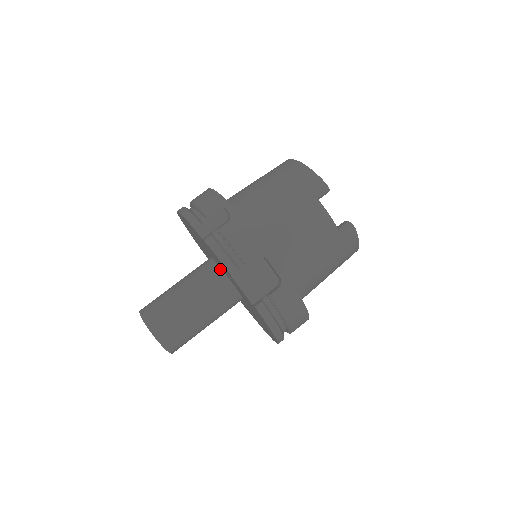
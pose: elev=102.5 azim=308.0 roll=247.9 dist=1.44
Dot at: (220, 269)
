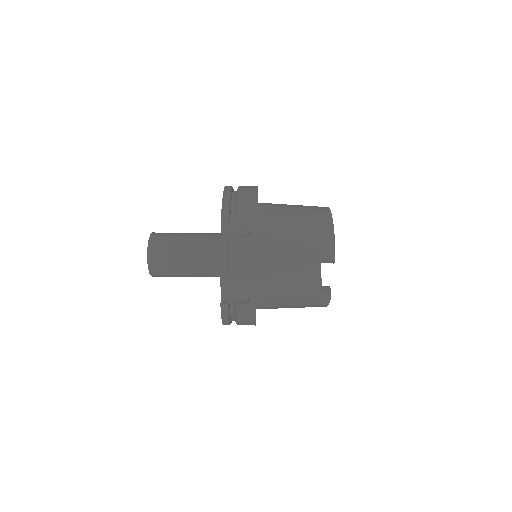
Dot at: occluded
